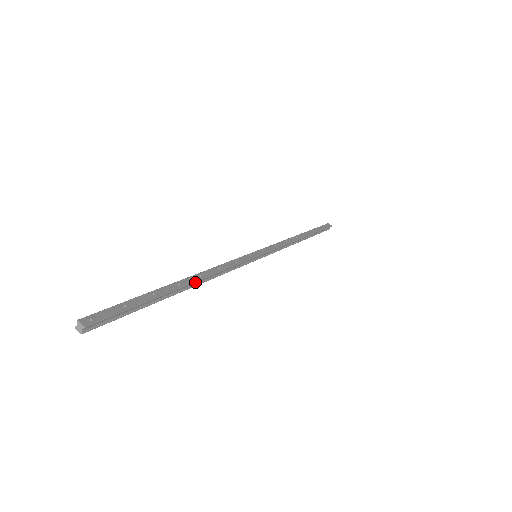
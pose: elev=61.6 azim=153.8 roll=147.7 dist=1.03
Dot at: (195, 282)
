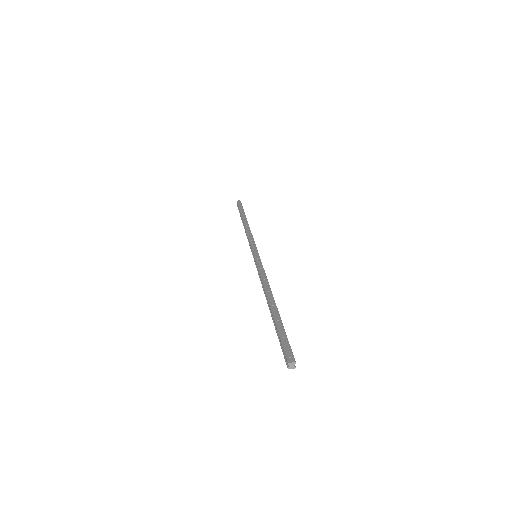
Dot at: (273, 297)
